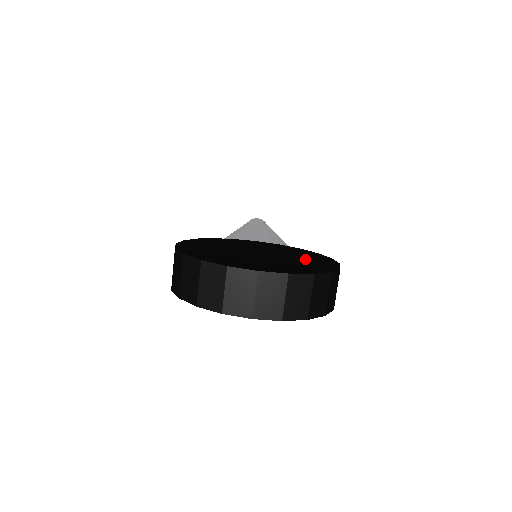
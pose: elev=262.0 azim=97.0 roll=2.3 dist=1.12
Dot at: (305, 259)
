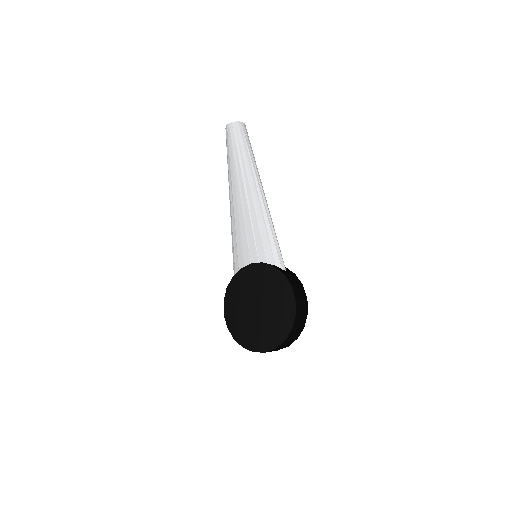
Dot at: (279, 303)
